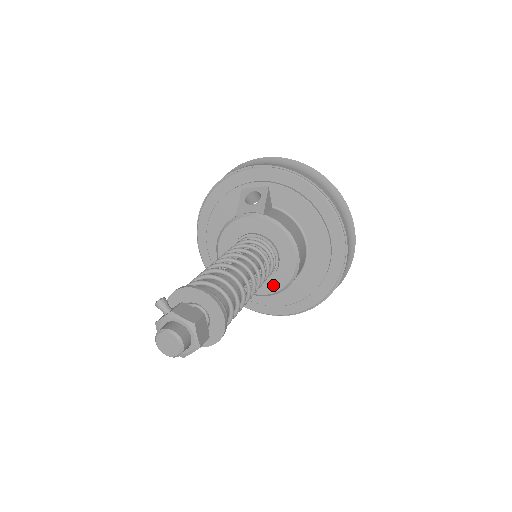
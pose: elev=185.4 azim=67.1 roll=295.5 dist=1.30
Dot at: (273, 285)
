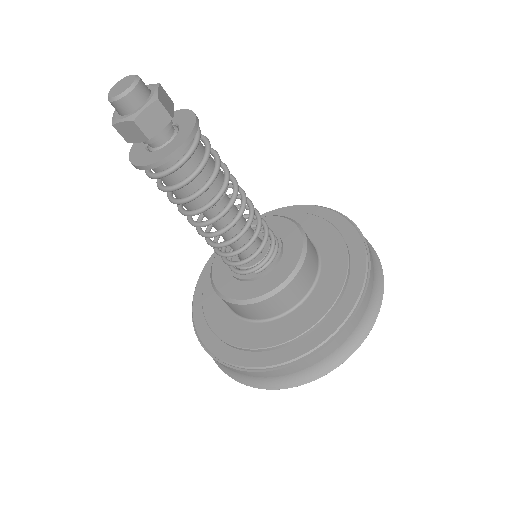
Dot at: (275, 278)
